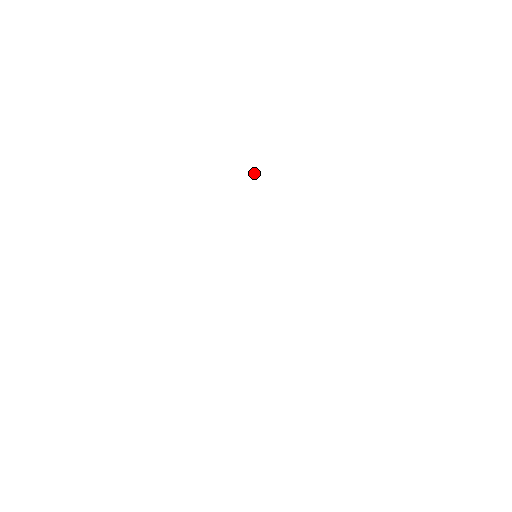
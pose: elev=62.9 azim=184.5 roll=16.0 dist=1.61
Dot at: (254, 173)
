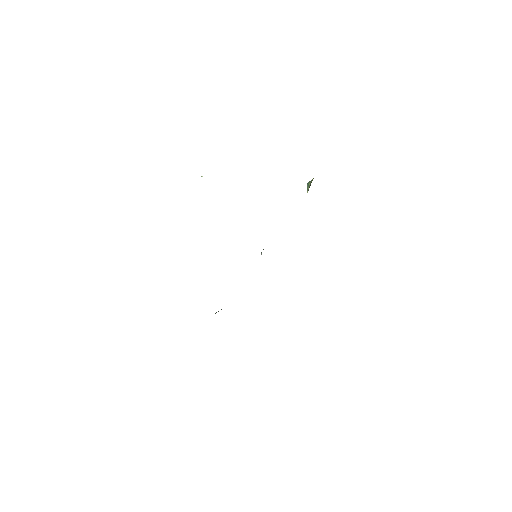
Dot at: (201, 176)
